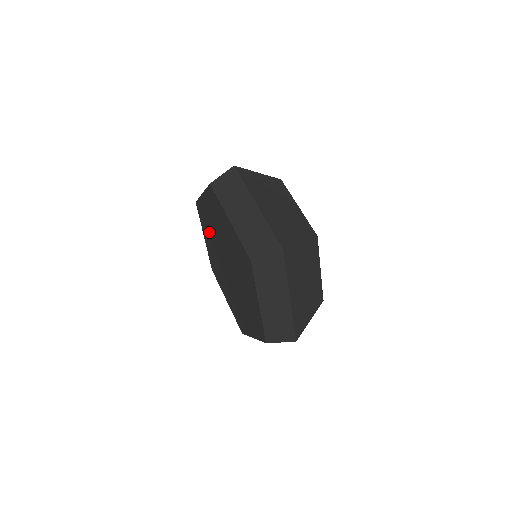
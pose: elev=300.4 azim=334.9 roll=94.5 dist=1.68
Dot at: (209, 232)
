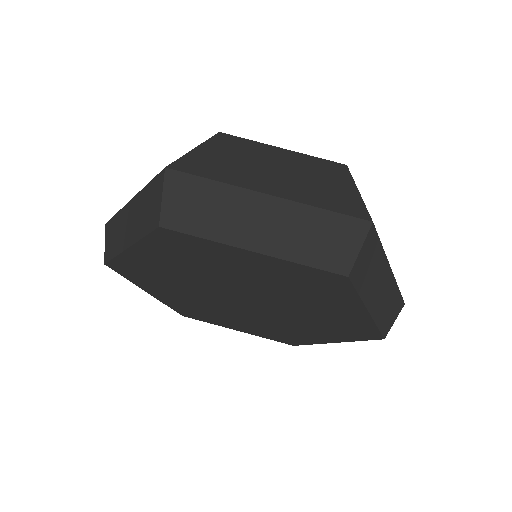
Dot at: (167, 284)
